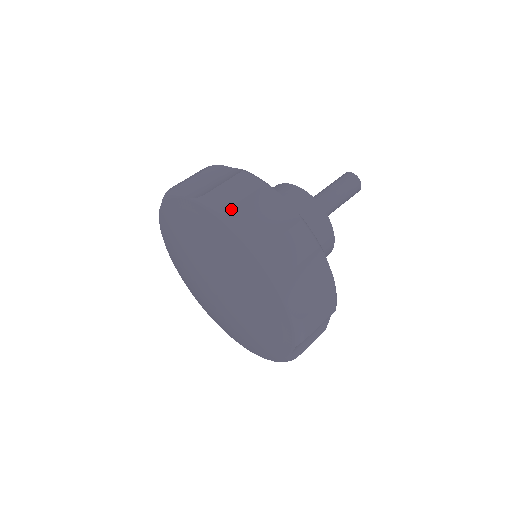
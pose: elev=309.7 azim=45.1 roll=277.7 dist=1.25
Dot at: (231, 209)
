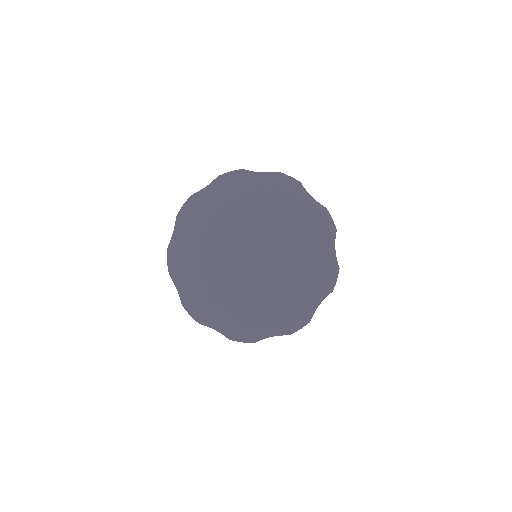
Dot at: occluded
